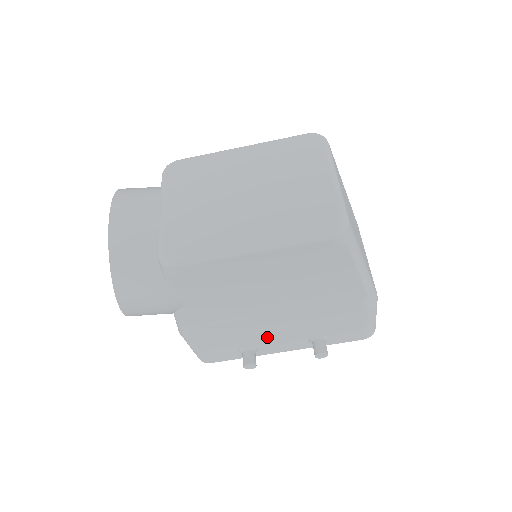
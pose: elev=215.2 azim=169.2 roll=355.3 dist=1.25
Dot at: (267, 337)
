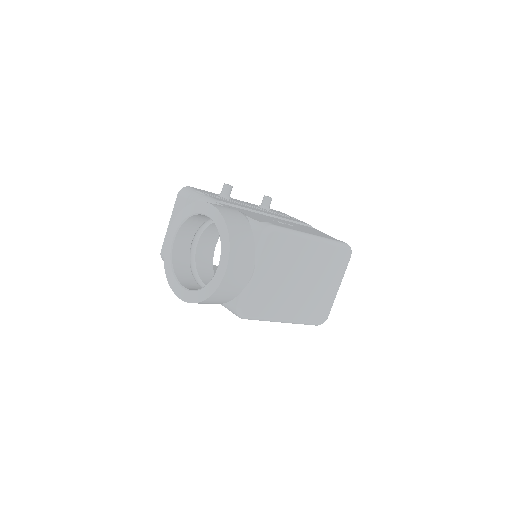
Dot at: occluded
